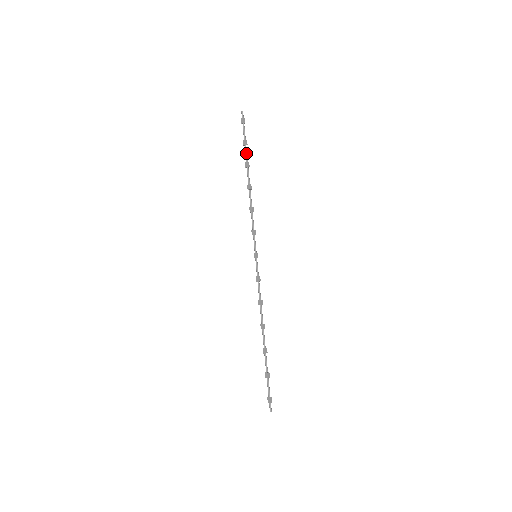
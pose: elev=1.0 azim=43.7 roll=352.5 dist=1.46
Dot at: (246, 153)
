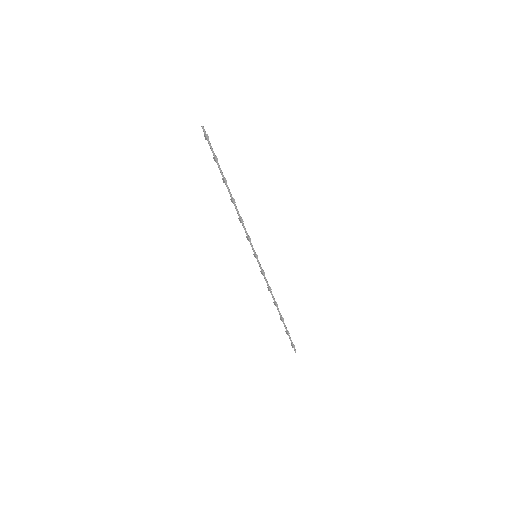
Dot at: (220, 170)
